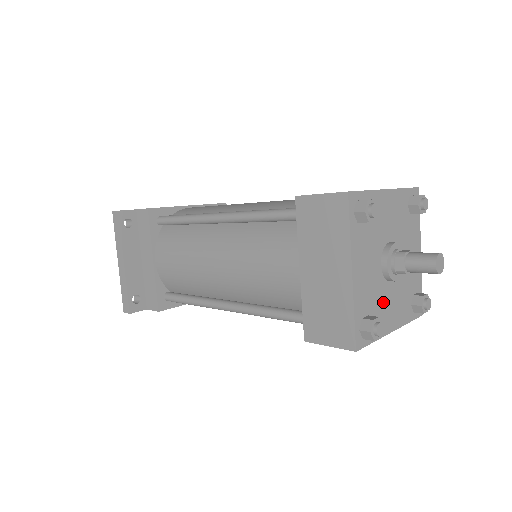
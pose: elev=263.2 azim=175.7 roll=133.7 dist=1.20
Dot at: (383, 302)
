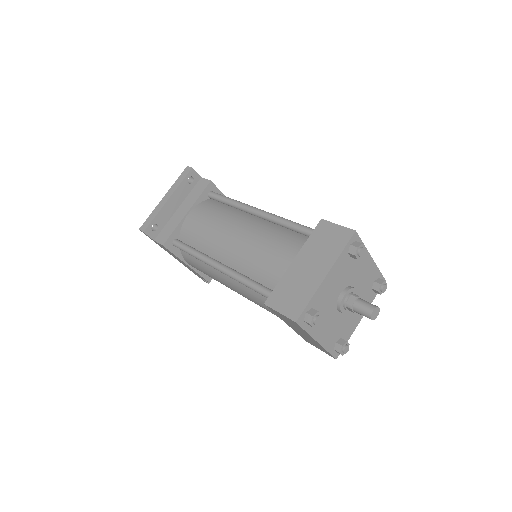
Dot at: (326, 316)
